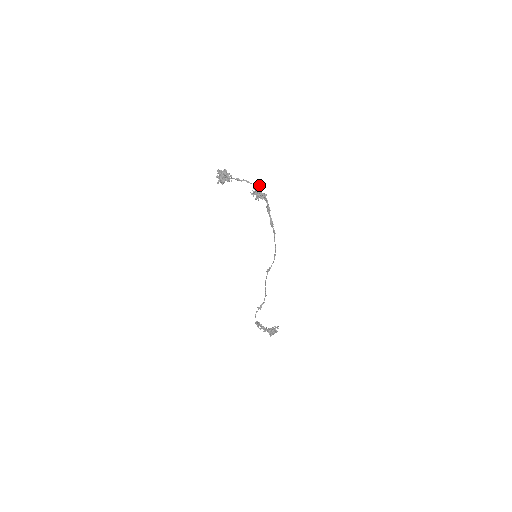
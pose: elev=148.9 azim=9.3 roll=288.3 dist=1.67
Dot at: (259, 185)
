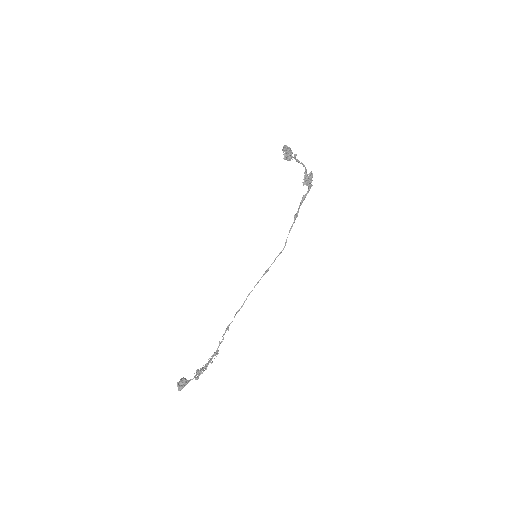
Dot at: occluded
